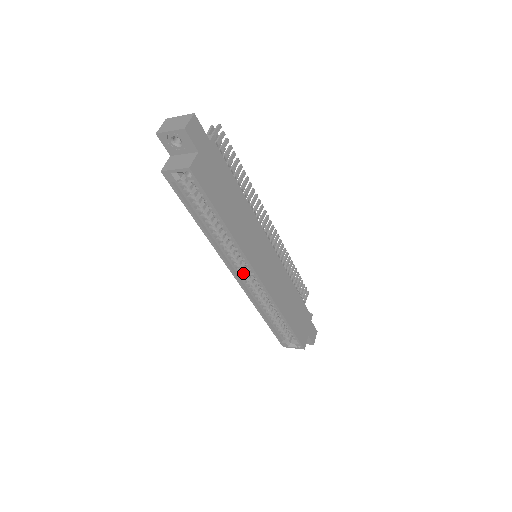
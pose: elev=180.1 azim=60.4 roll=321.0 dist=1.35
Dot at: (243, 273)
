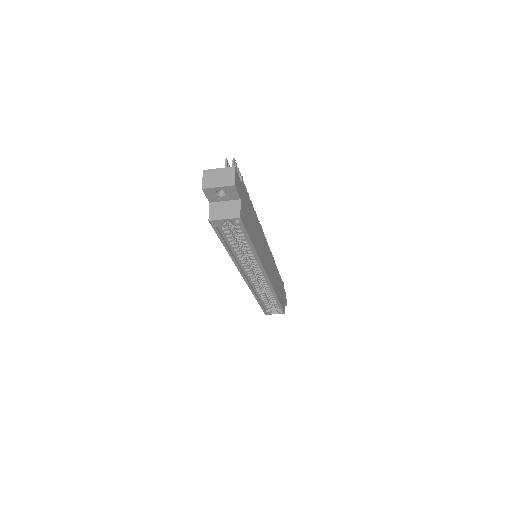
Dot at: (251, 274)
